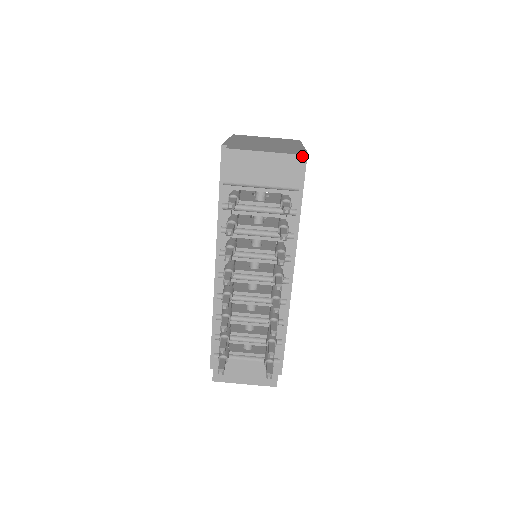
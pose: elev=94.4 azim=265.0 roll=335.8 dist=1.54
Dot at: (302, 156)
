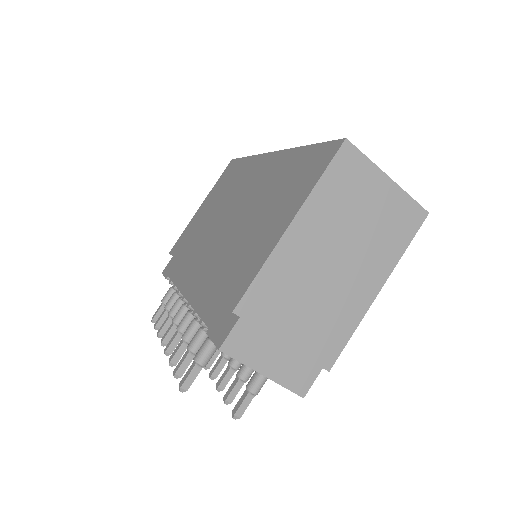
Dot at: (302, 397)
